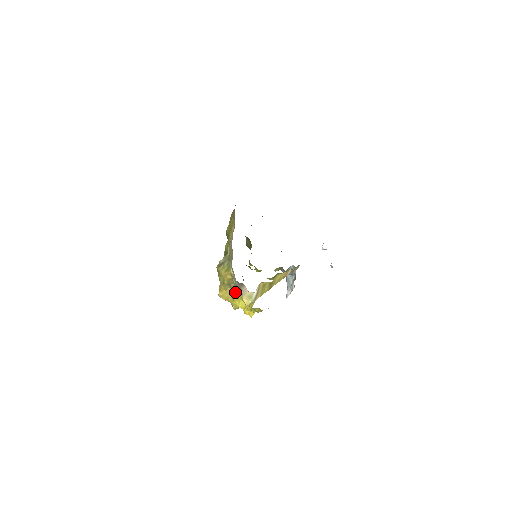
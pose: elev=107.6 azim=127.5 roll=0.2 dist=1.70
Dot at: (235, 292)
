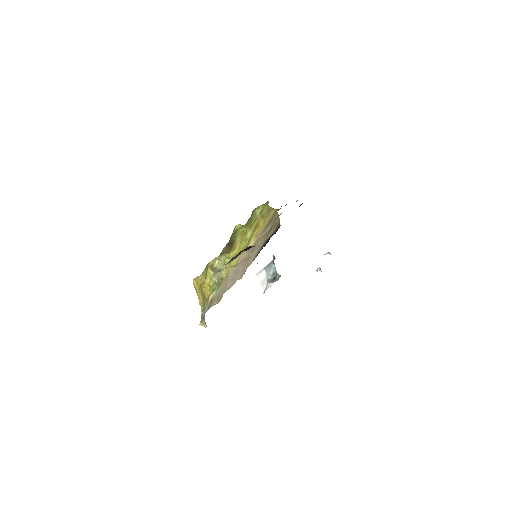
Dot at: (202, 304)
